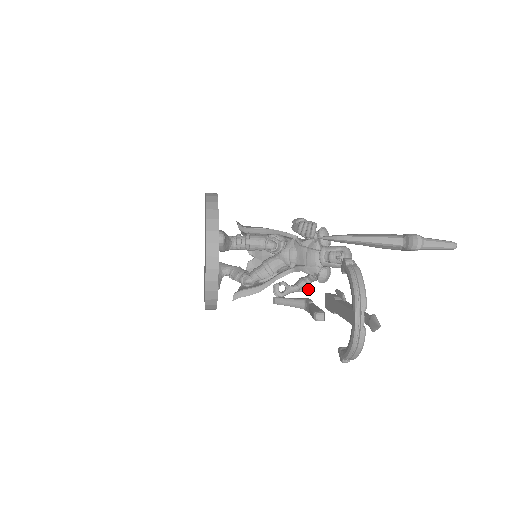
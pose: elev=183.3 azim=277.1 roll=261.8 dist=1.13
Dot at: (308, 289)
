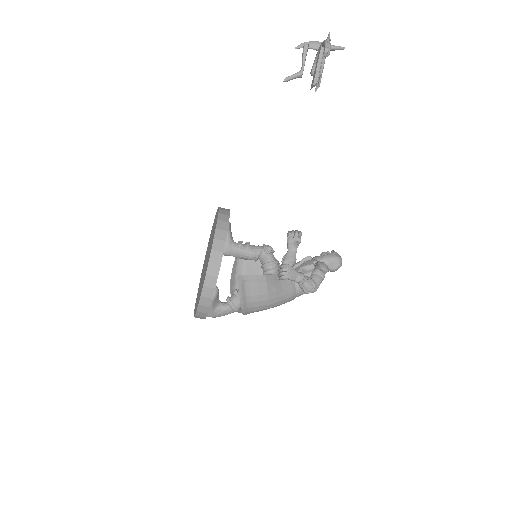
Dot at: (314, 283)
